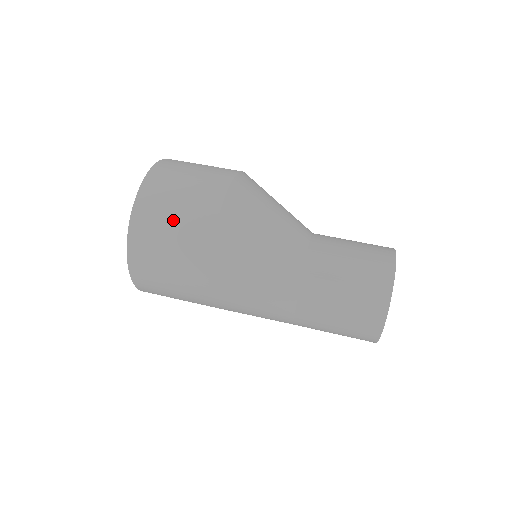
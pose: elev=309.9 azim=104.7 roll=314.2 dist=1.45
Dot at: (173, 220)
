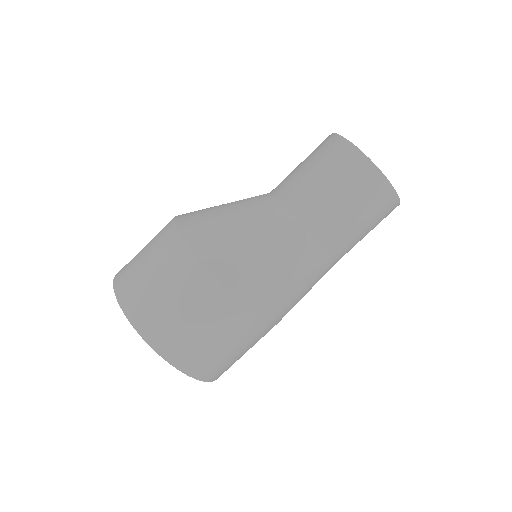
Dot at: (200, 329)
